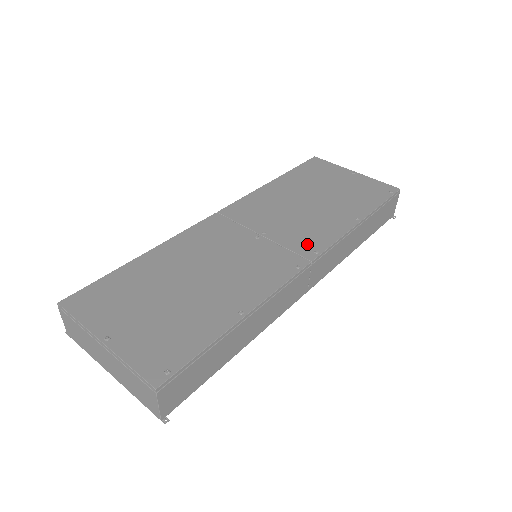
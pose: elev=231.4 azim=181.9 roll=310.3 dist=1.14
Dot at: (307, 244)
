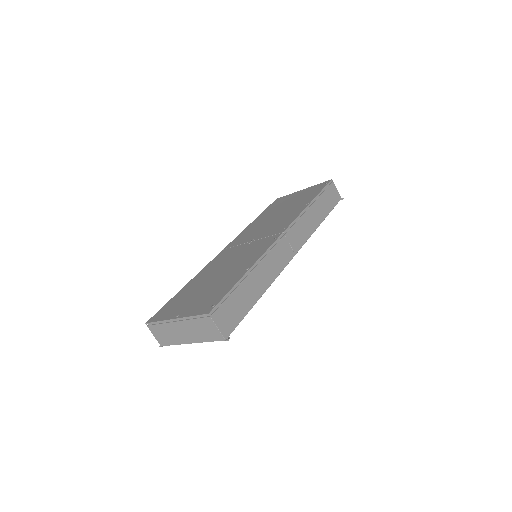
Dot at: (279, 229)
